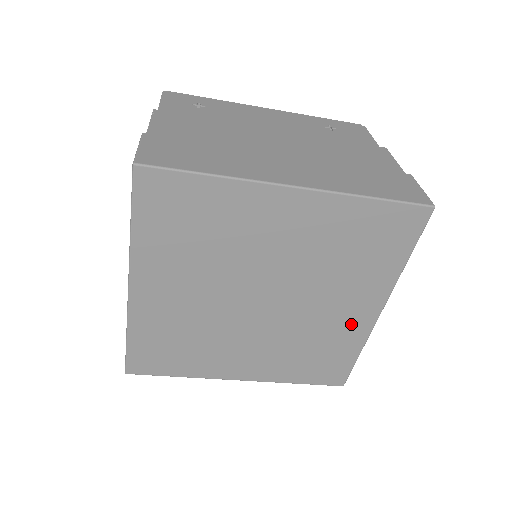
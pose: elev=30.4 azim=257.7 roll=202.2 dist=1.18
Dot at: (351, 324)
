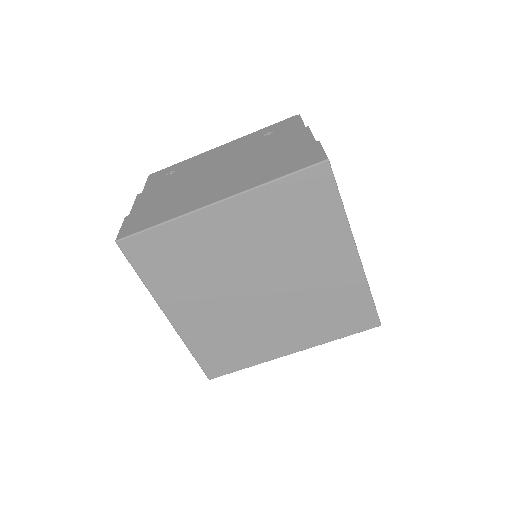
Dot at: (342, 274)
